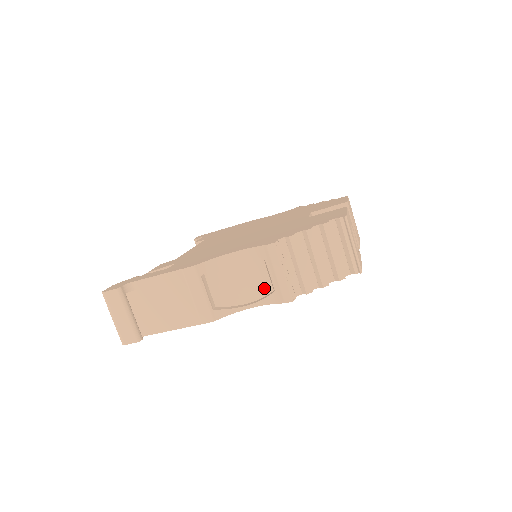
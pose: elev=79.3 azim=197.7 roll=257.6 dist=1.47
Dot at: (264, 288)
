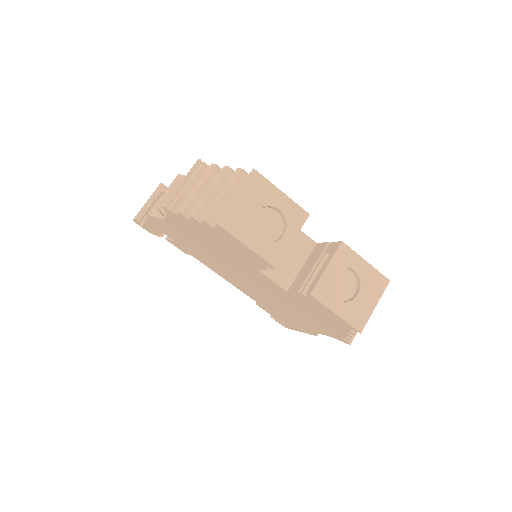
Dot at: occluded
